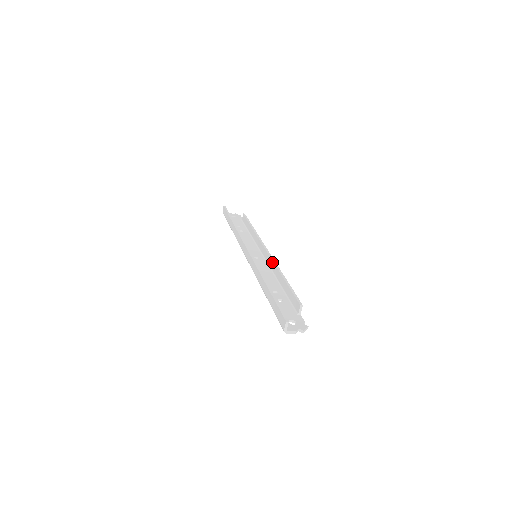
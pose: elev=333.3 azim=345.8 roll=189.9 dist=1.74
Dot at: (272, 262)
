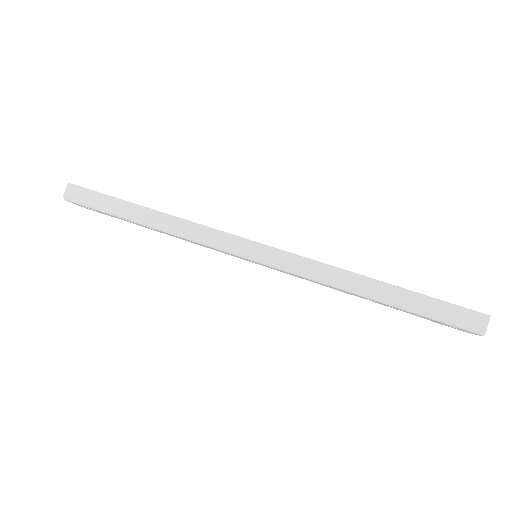
Dot at: occluded
